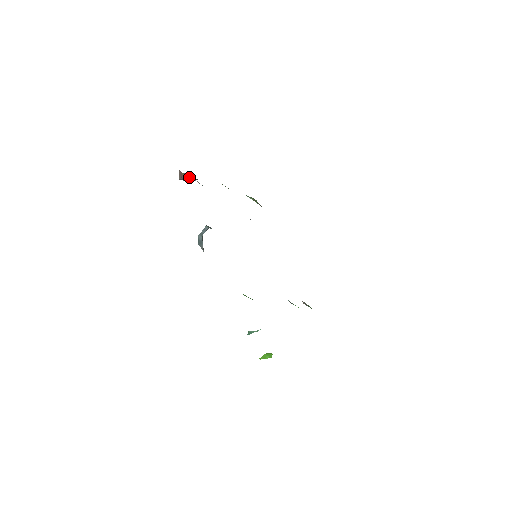
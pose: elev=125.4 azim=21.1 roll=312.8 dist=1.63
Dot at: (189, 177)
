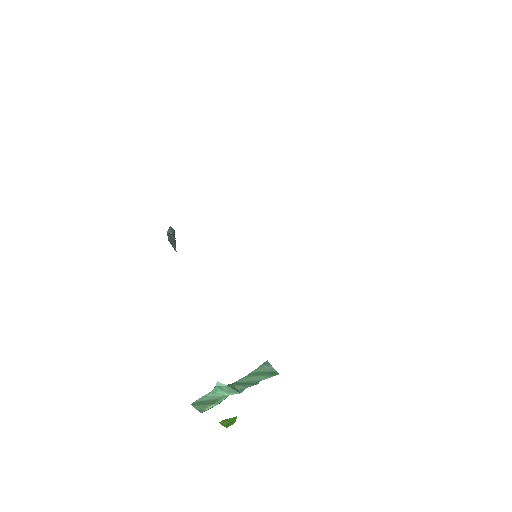
Dot at: occluded
